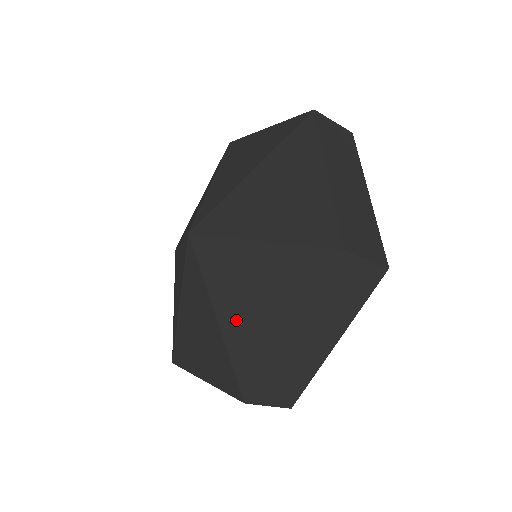
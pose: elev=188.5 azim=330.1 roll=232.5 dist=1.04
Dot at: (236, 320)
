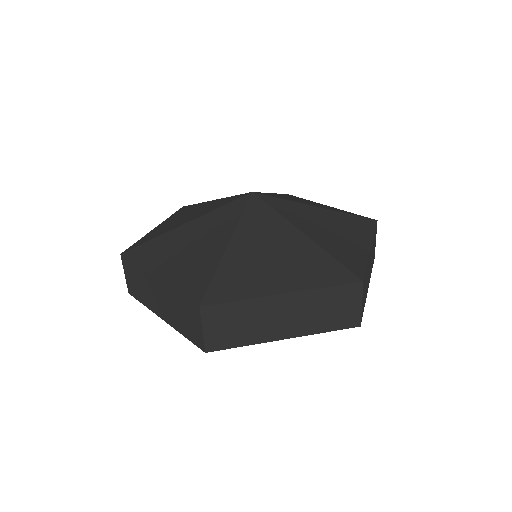
Dot at: (326, 238)
